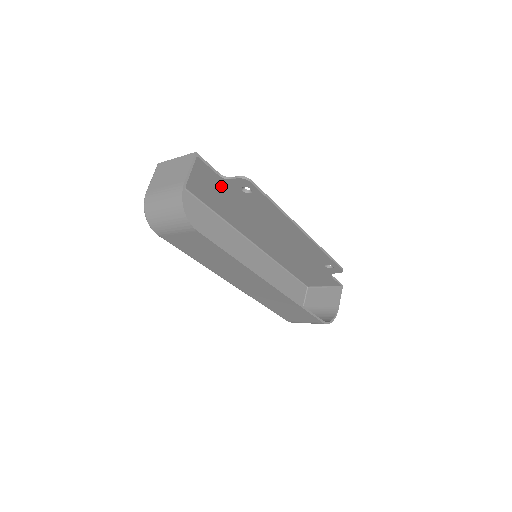
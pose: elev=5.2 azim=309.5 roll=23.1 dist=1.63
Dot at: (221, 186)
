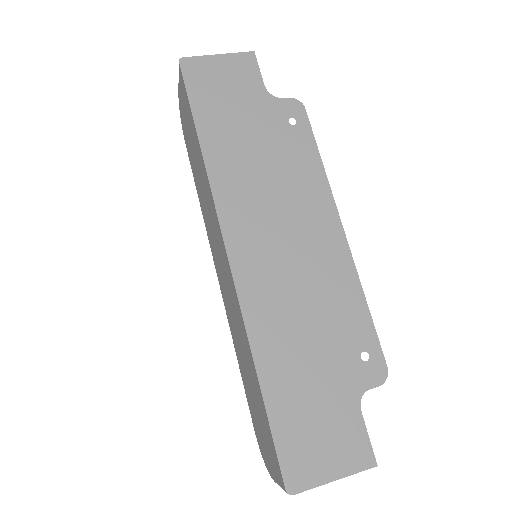
Dot at: (336, 388)
